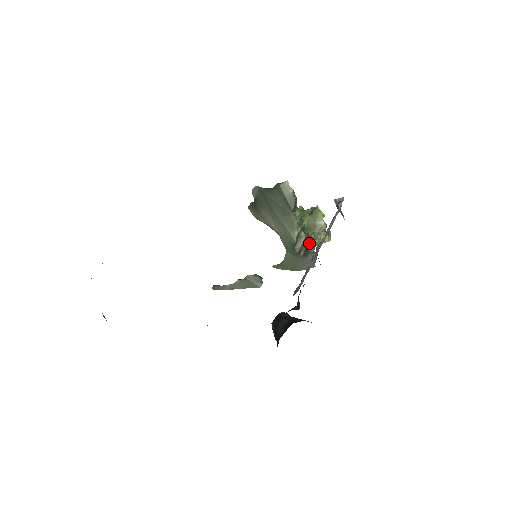
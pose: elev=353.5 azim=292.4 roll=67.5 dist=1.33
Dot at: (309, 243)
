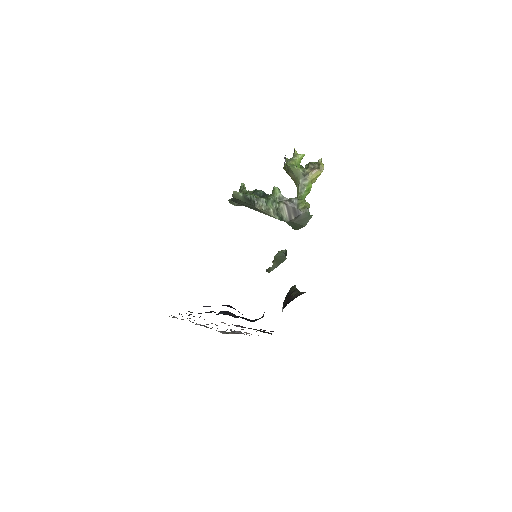
Dot at: (293, 205)
